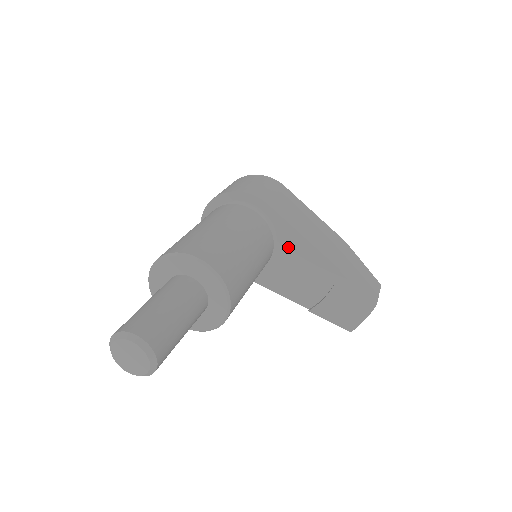
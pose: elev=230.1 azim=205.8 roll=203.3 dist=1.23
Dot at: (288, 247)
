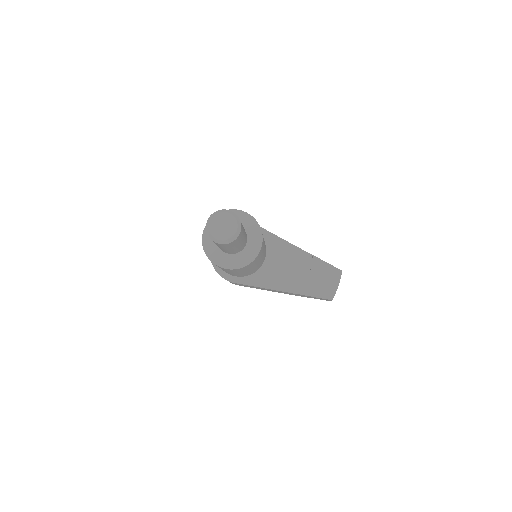
Dot at: (275, 250)
